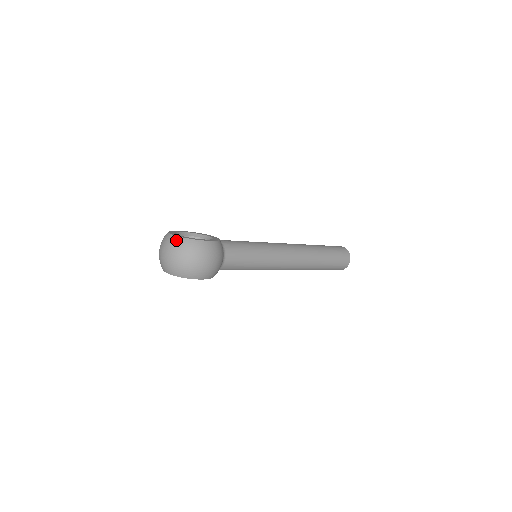
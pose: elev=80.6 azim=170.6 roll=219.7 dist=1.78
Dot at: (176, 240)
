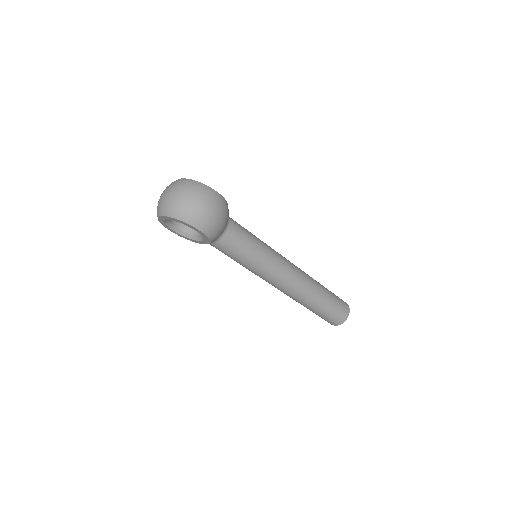
Dot at: (185, 180)
